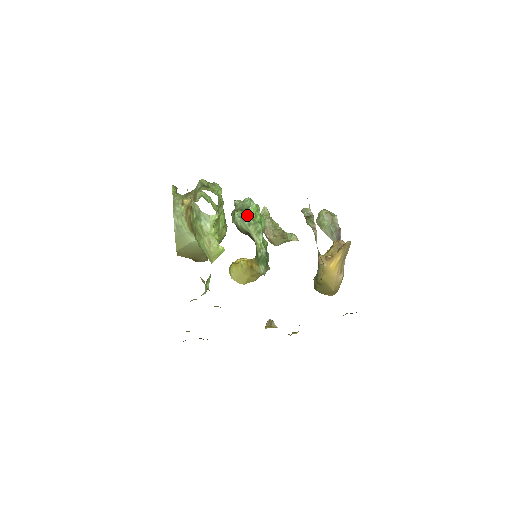
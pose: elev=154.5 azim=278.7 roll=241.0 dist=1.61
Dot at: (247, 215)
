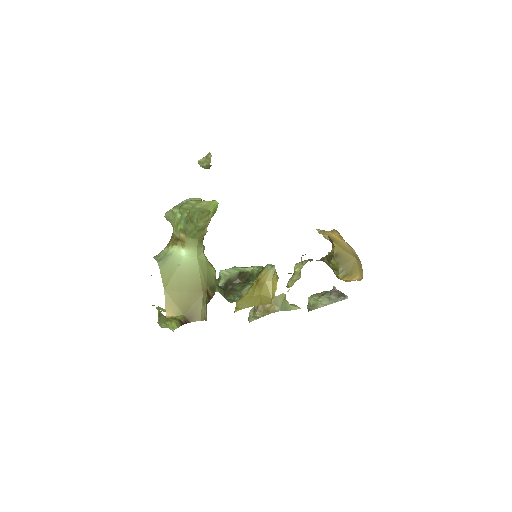
Dot at: occluded
